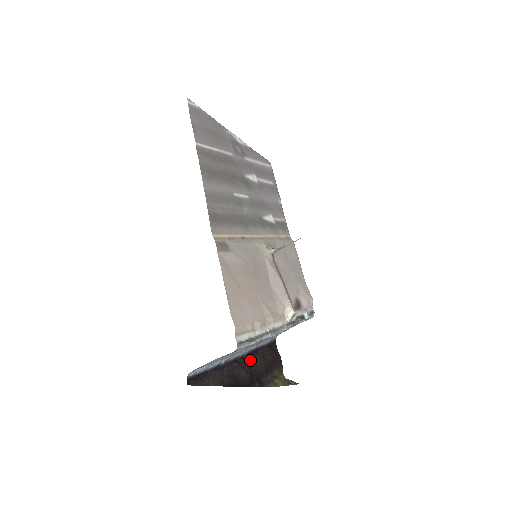
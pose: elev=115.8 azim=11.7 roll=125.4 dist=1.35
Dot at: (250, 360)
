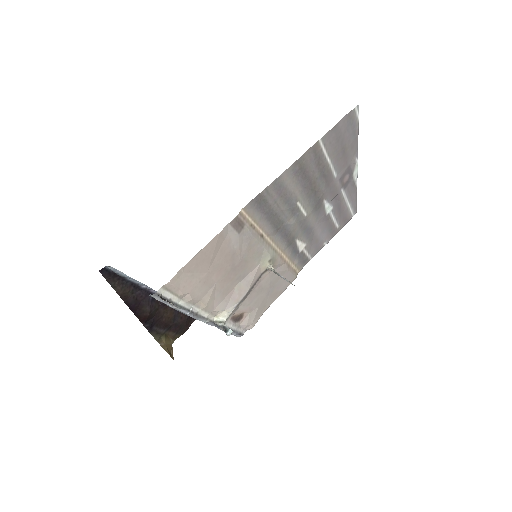
Dot at: (164, 307)
